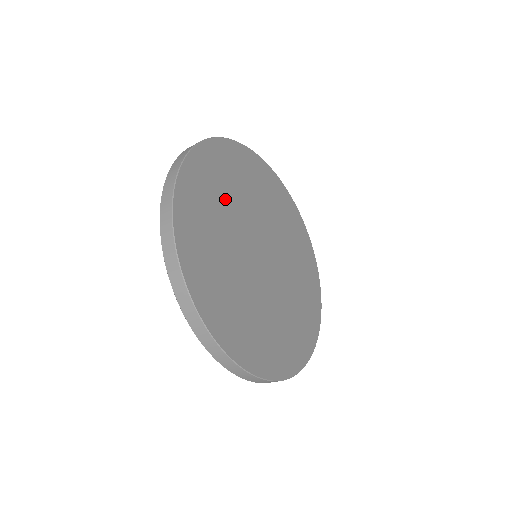
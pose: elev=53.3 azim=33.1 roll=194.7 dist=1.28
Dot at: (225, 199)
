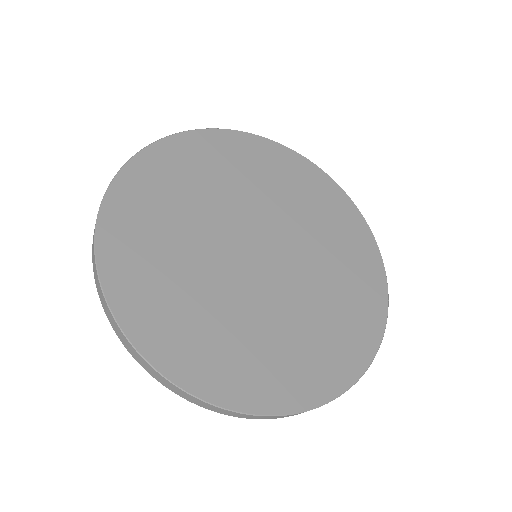
Dot at: (235, 180)
